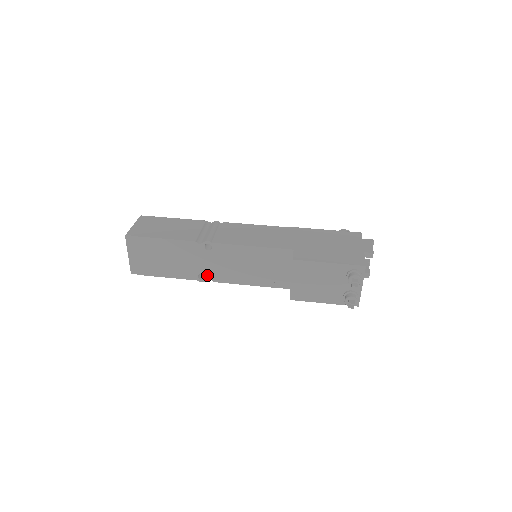
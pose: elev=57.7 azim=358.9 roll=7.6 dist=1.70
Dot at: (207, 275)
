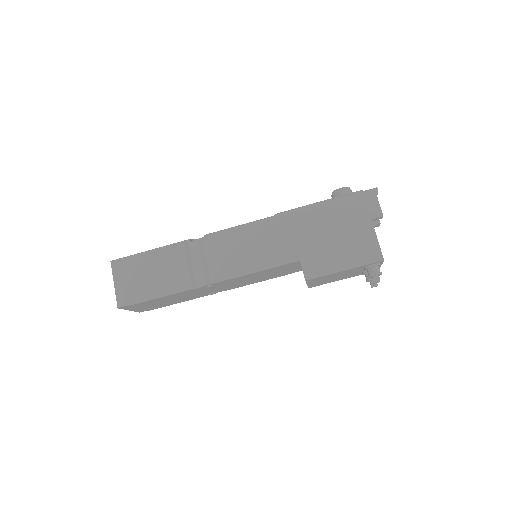
Dot at: (216, 292)
